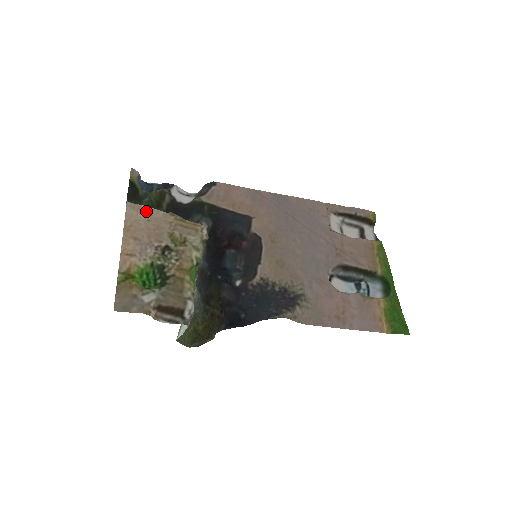
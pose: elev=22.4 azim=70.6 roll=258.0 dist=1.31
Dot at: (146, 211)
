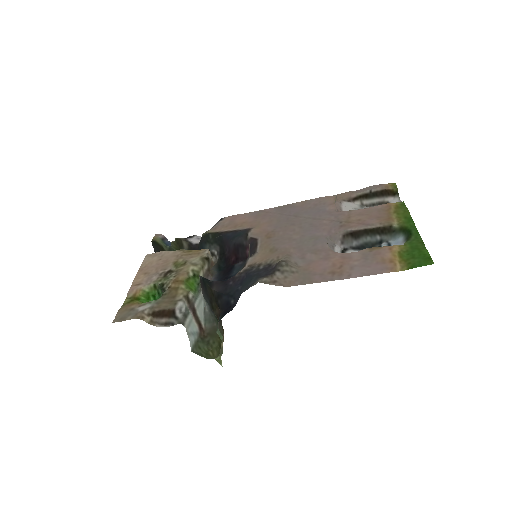
Dot at: (160, 254)
